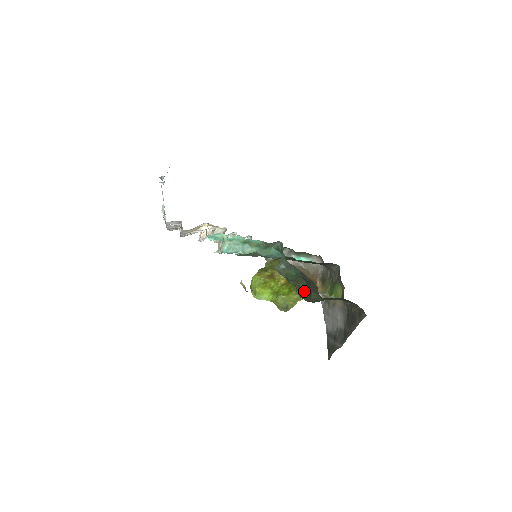
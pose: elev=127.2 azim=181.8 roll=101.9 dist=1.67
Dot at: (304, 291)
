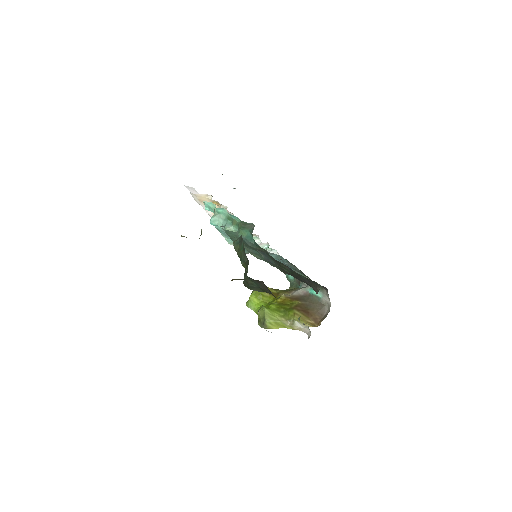
Dot at: occluded
